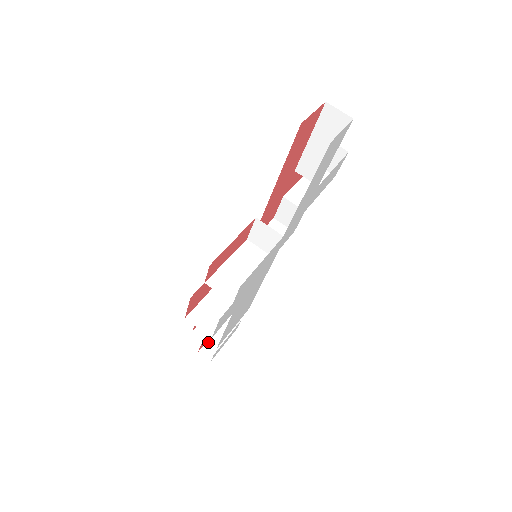
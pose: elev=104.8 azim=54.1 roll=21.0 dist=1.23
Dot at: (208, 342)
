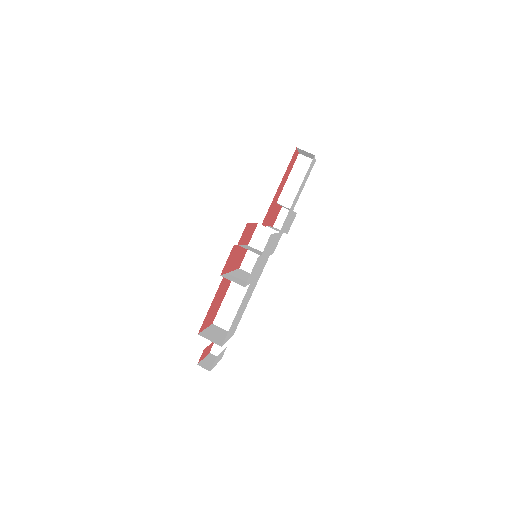
Dot at: (213, 342)
